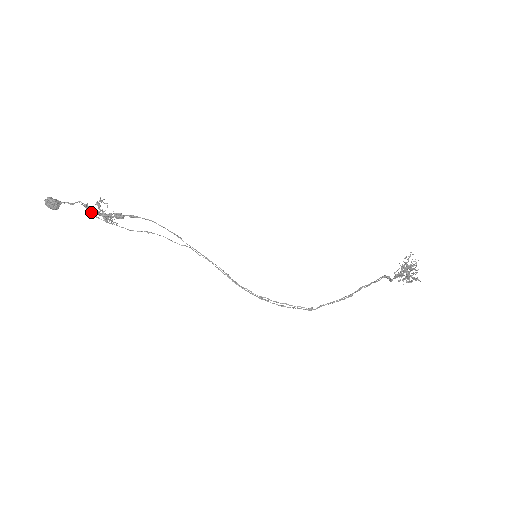
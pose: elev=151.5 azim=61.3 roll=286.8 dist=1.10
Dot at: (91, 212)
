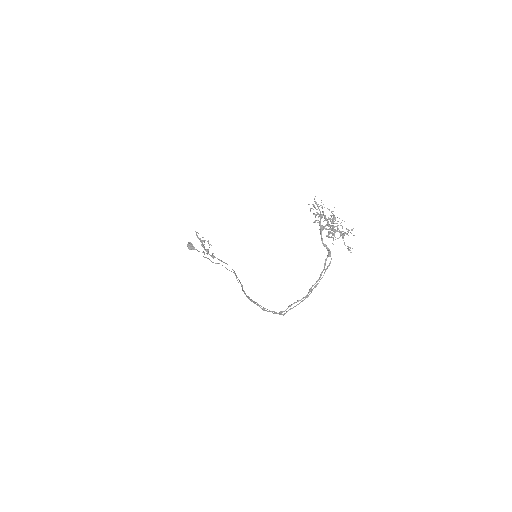
Dot at: (197, 237)
